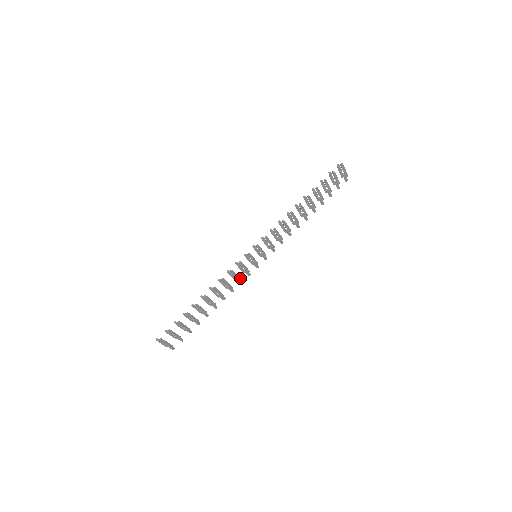
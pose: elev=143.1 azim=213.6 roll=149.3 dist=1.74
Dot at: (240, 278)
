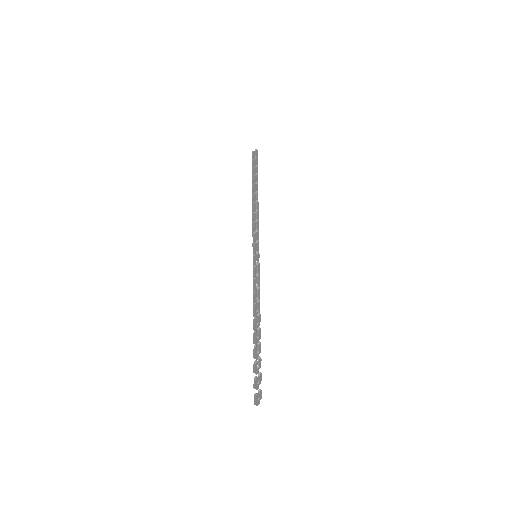
Dot at: (258, 285)
